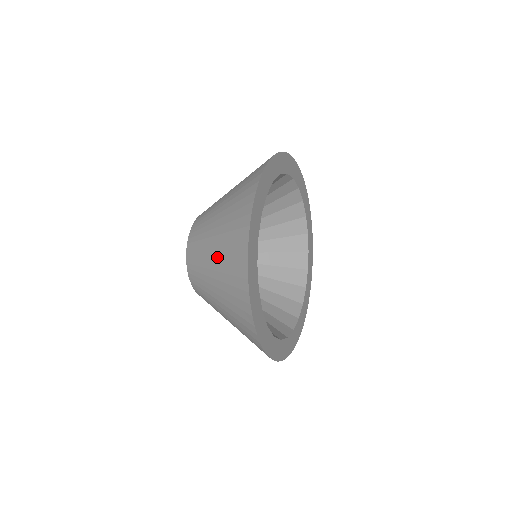
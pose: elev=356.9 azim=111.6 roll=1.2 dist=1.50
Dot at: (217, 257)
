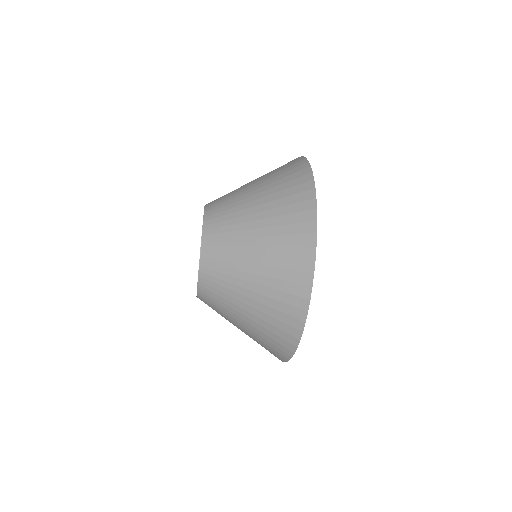
Dot at: (263, 188)
